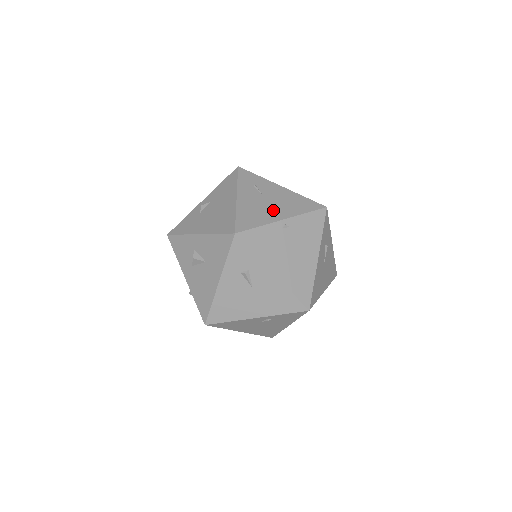
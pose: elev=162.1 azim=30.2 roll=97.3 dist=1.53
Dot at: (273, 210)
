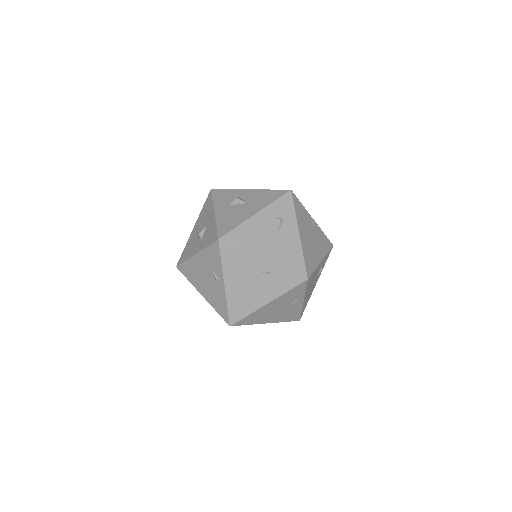
Dot at: occluded
